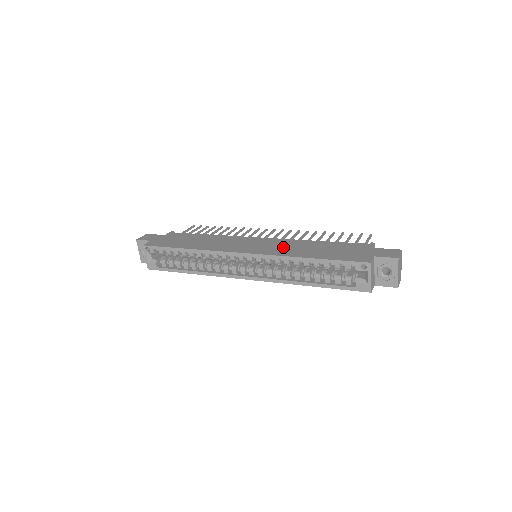
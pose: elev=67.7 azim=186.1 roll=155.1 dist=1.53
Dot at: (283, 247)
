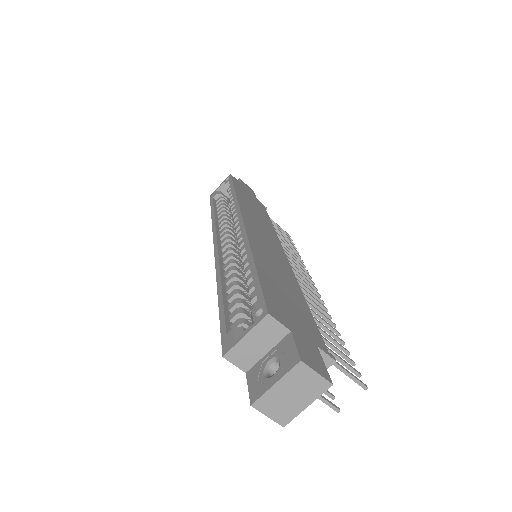
Dot at: (271, 255)
